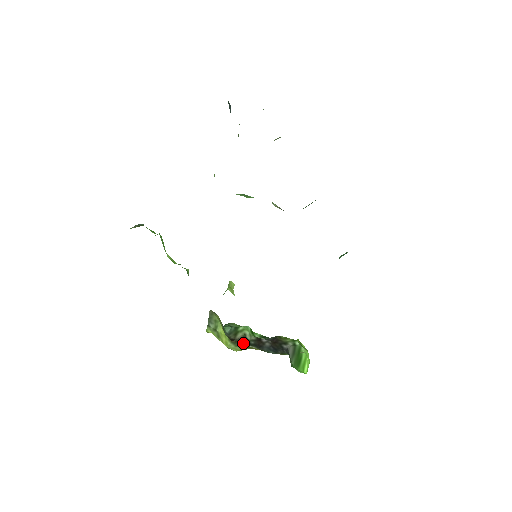
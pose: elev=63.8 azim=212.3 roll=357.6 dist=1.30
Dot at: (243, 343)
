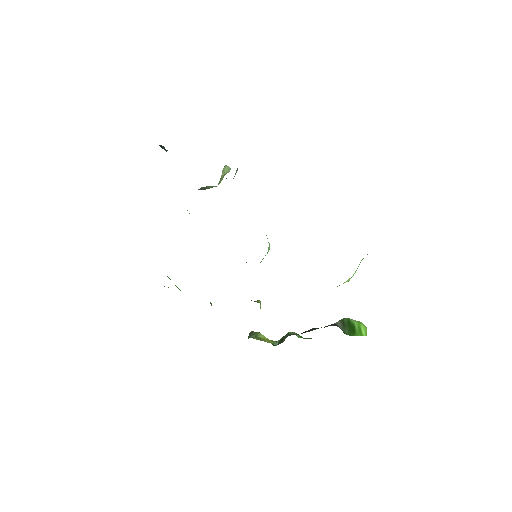
Dot at: (287, 336)
